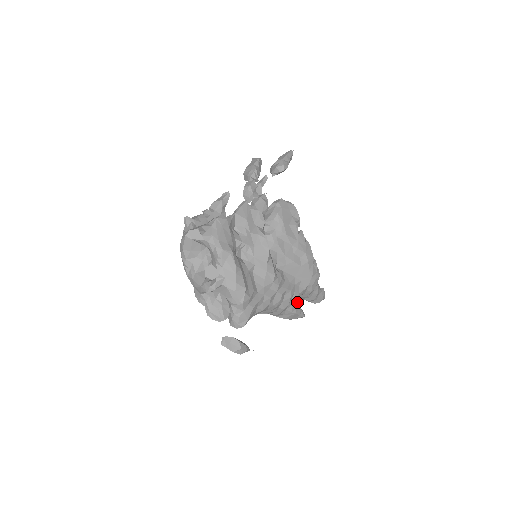
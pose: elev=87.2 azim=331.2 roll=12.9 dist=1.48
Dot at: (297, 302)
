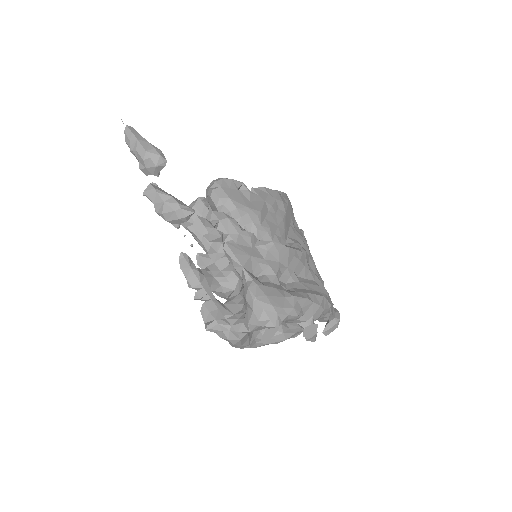
Dot at: (302, 234)
